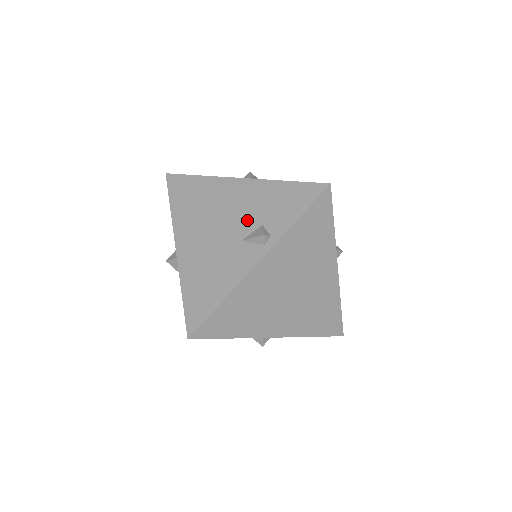
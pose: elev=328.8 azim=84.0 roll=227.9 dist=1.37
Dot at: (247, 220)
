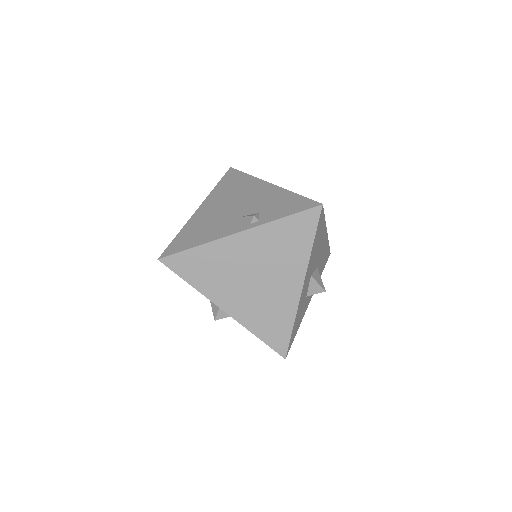
Dot at: (253, 207)
